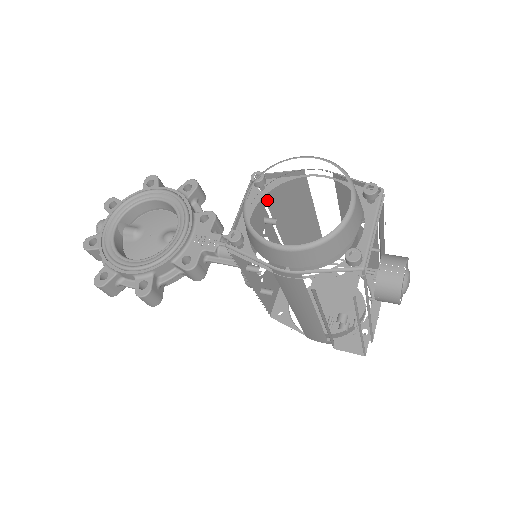
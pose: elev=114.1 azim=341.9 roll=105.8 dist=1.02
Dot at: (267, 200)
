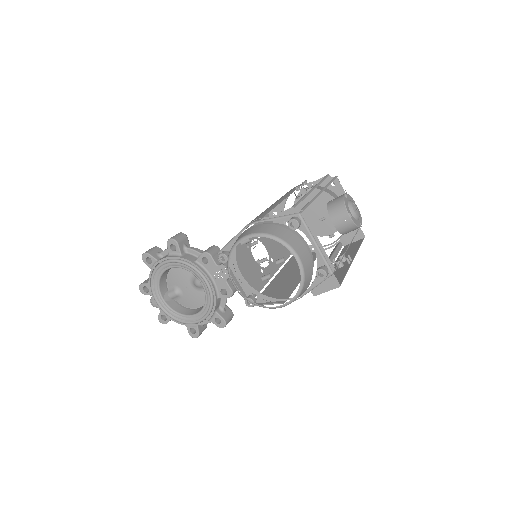
Dot at: occluded
